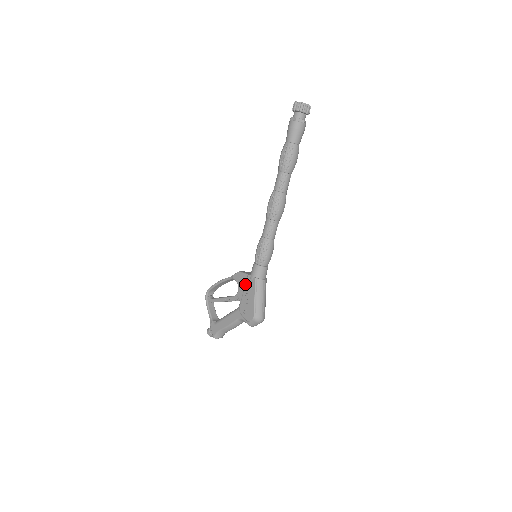
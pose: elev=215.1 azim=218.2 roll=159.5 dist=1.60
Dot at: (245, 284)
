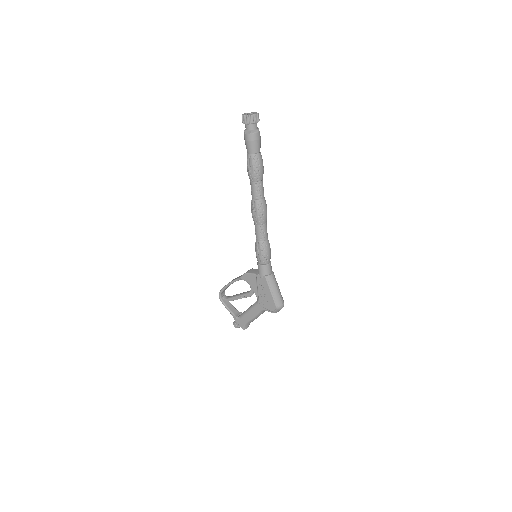
Dot at: (257, 283)
